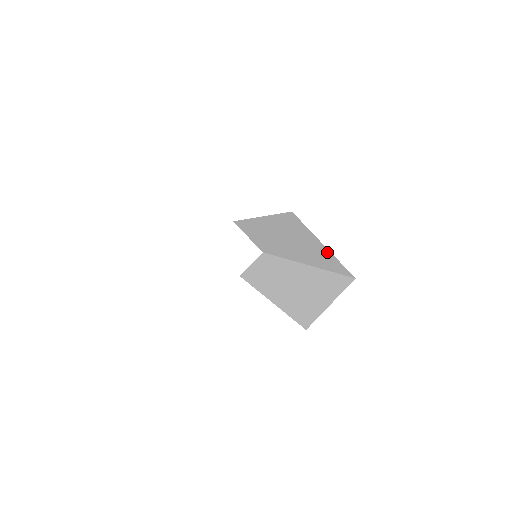
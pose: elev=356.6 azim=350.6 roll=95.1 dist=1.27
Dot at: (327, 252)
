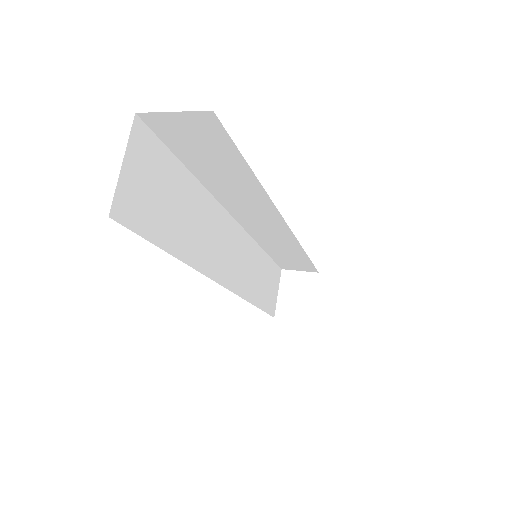
Dot at: occluded
